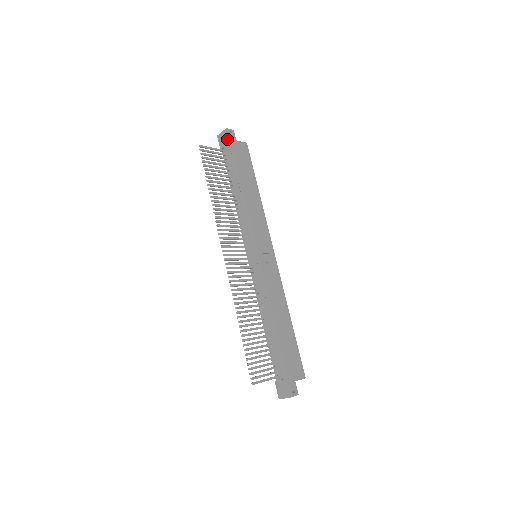
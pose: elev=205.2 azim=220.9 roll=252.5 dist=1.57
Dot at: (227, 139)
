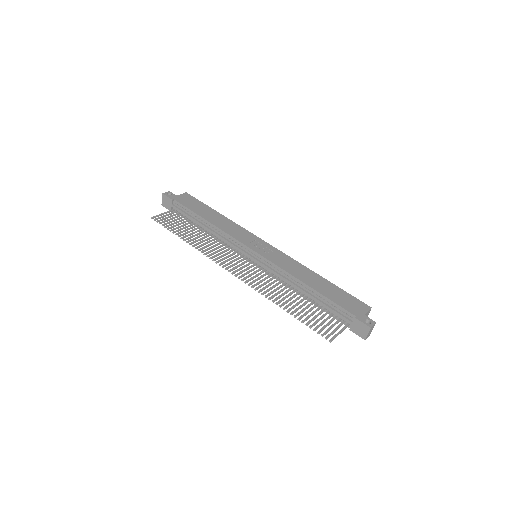
Dot at: (169, 199)
